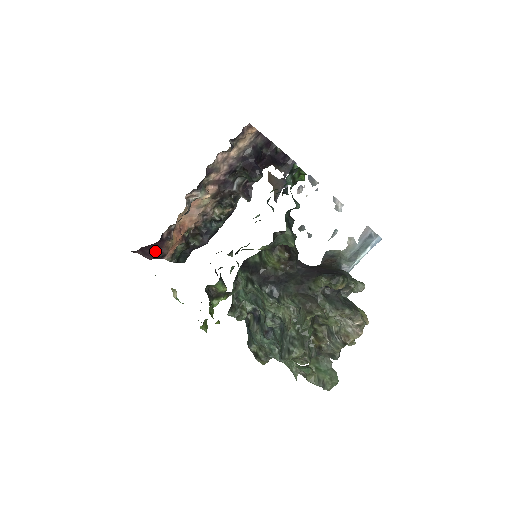
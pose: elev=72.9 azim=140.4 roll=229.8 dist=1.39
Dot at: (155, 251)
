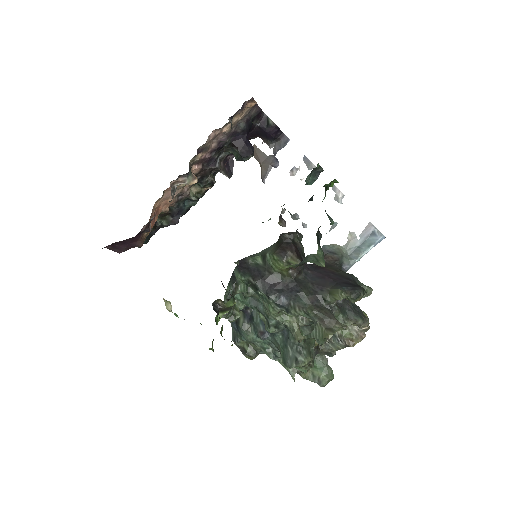
Dot at: (128, 245)
